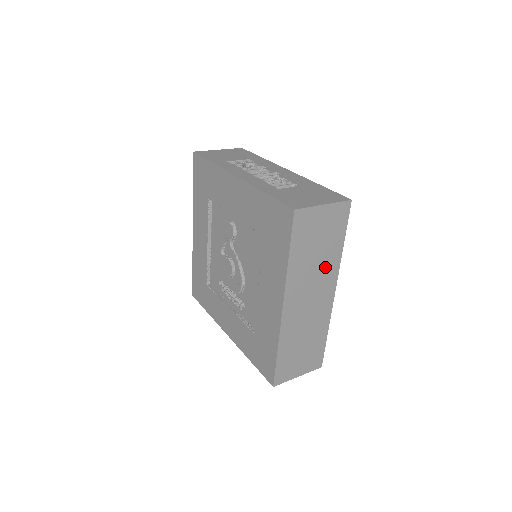
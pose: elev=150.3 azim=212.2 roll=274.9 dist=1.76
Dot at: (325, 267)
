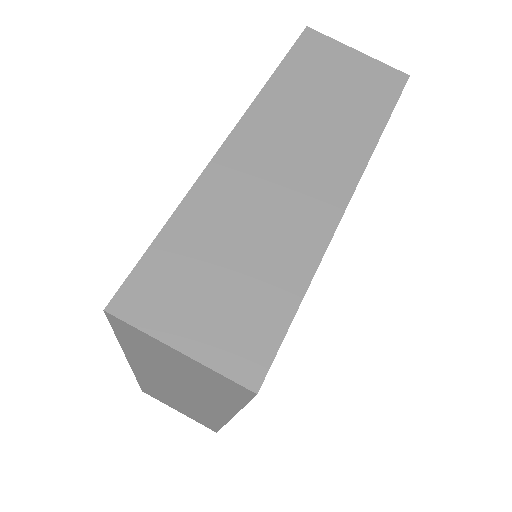
Dot at: (338, 137)
